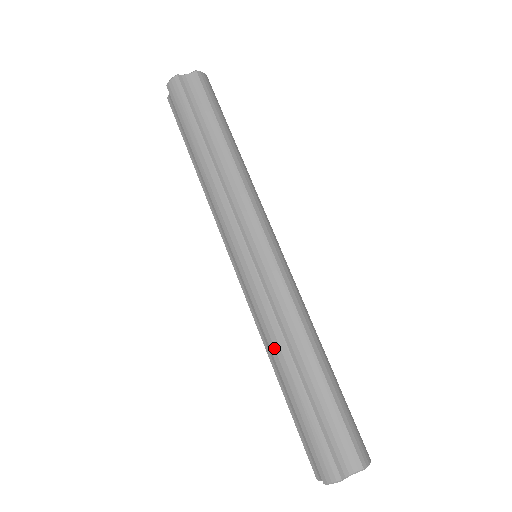
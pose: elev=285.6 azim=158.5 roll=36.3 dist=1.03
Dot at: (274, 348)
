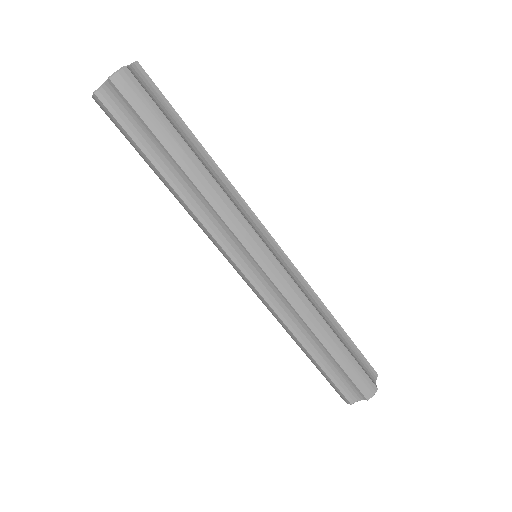
Dot at: (287, 332)
